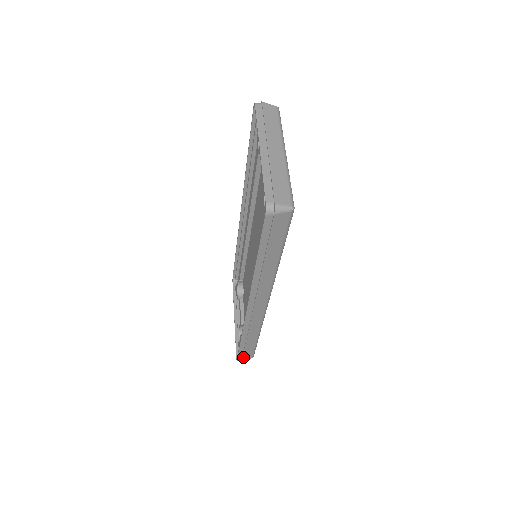
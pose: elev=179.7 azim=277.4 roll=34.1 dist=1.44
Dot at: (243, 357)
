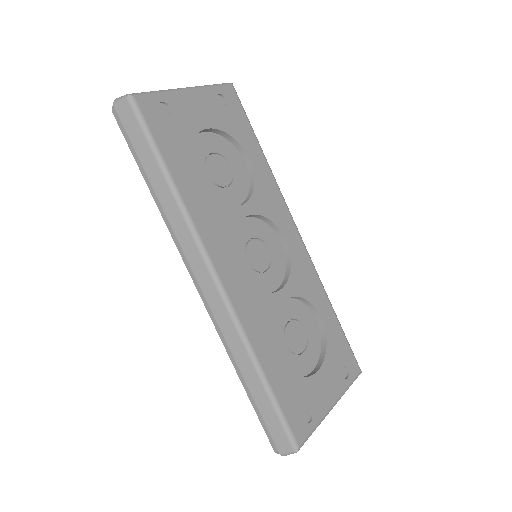
Dot at: (274, 439)
